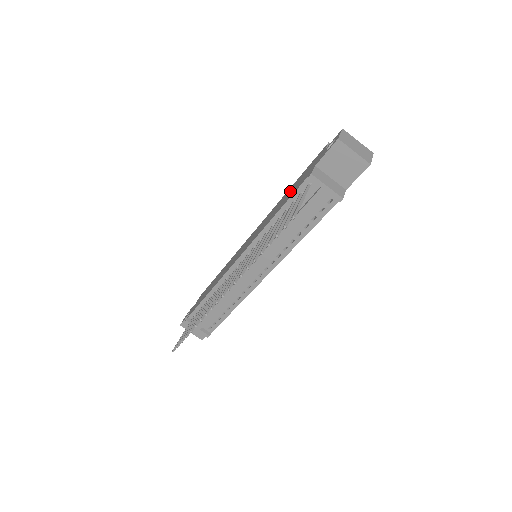
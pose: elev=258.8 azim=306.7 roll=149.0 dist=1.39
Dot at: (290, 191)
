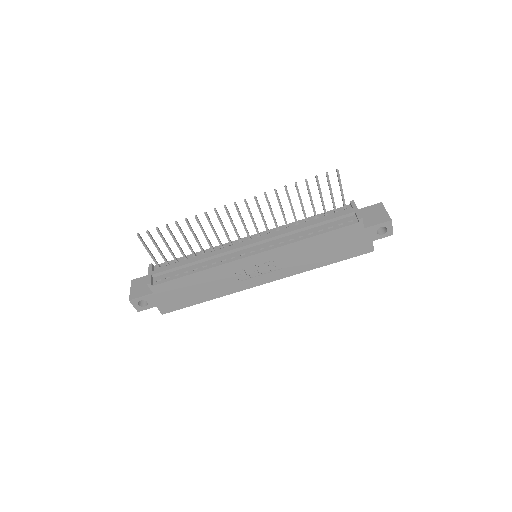
Dot at: occluded
